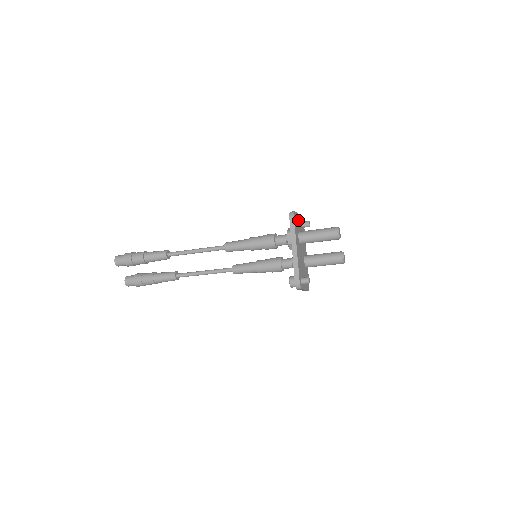
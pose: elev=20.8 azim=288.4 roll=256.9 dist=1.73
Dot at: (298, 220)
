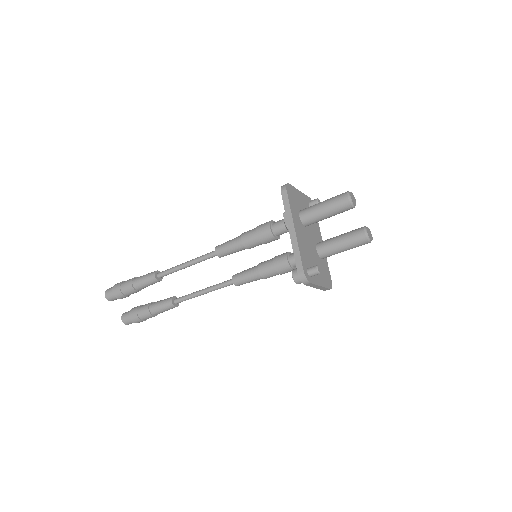
Dot at: (298, 197)
